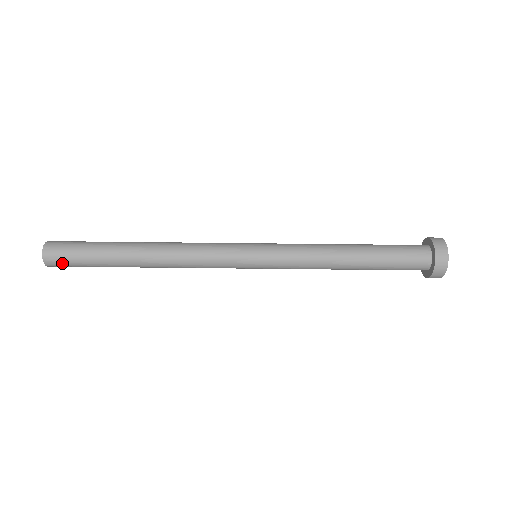
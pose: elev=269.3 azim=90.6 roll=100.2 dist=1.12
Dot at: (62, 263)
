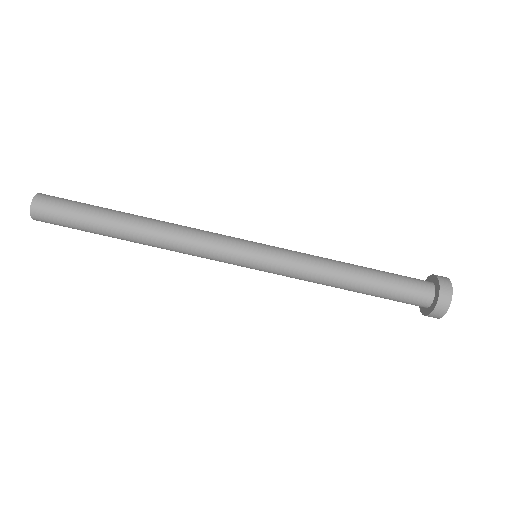
Dot at: (51, 222)
